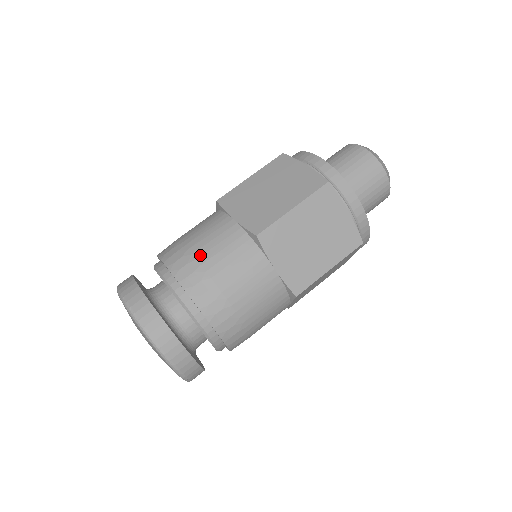
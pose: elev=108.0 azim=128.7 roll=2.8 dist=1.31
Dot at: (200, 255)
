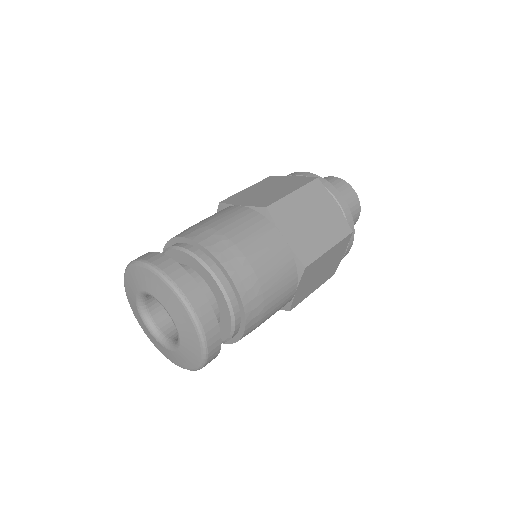
Dot at: (215, 225)
